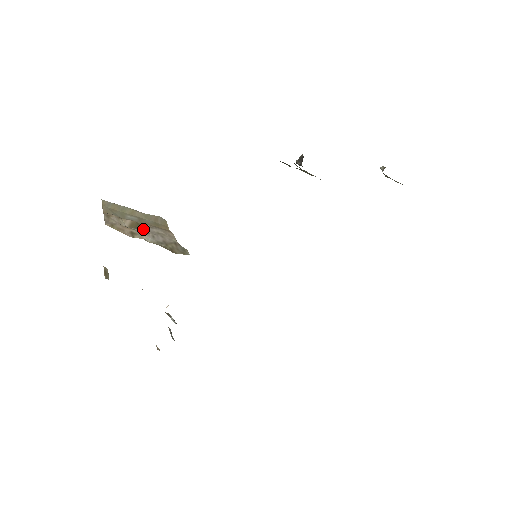
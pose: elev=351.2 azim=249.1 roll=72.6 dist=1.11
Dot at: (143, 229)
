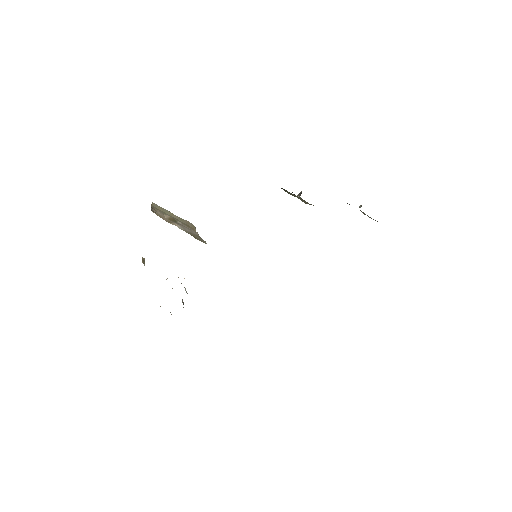
Dot at: (177, 223)
